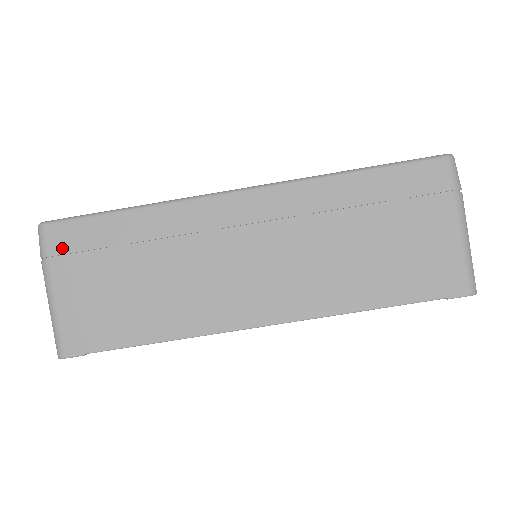
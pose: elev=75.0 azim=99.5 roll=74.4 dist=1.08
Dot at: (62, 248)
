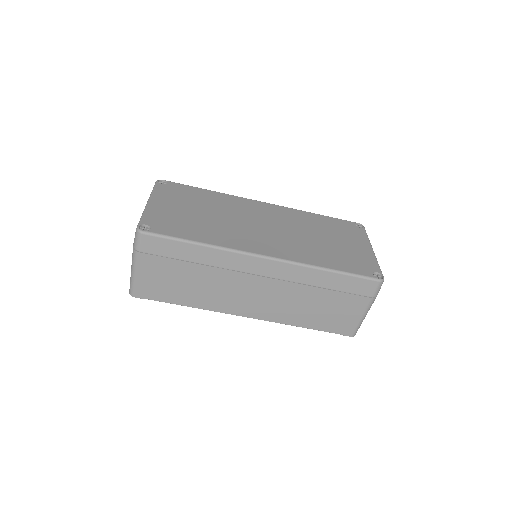
Dot at: (150, 250)
